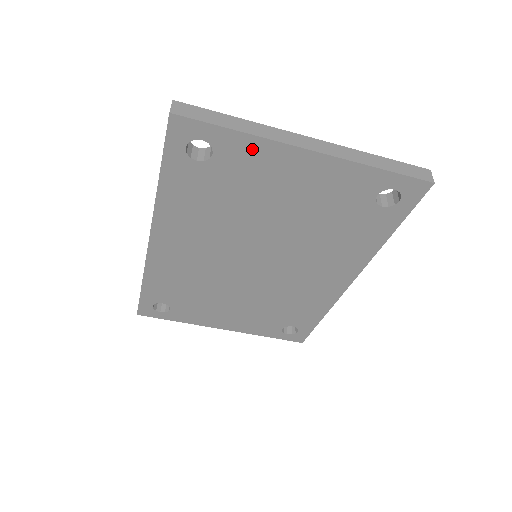
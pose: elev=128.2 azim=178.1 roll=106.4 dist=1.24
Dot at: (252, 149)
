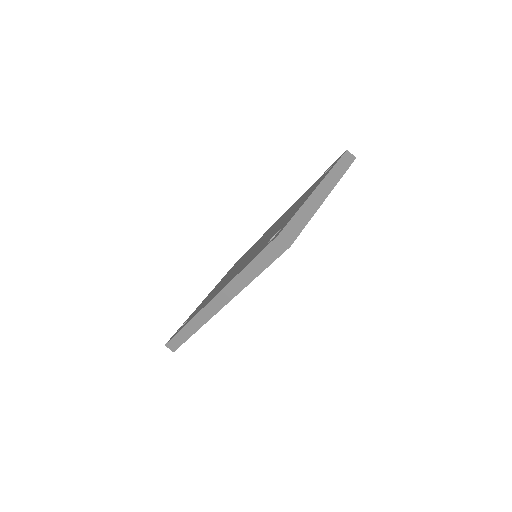
Dot at: occluded
